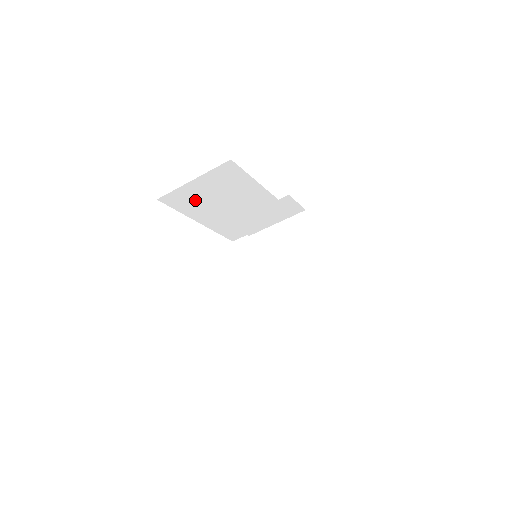
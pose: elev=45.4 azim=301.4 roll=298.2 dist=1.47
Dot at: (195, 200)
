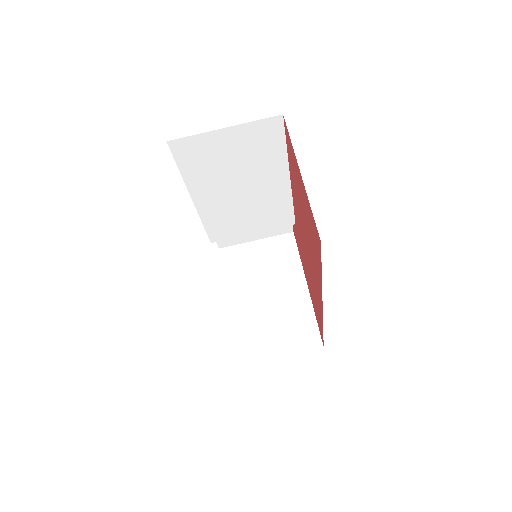
Dot at: (209, 162)
